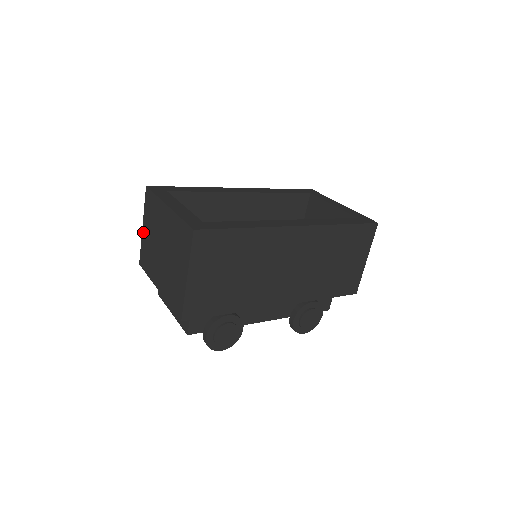
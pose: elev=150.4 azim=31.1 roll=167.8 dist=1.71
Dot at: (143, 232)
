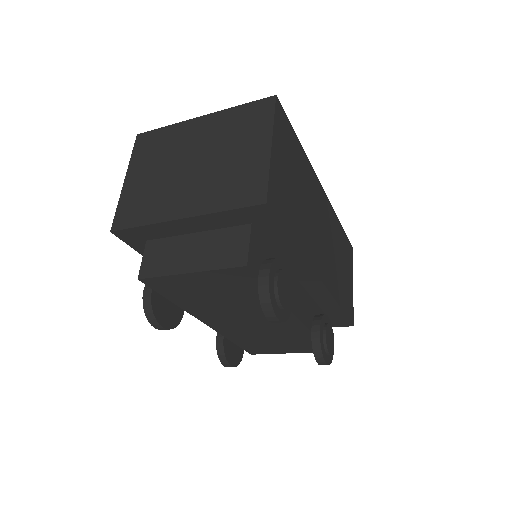
Dot at: (127, 184)
